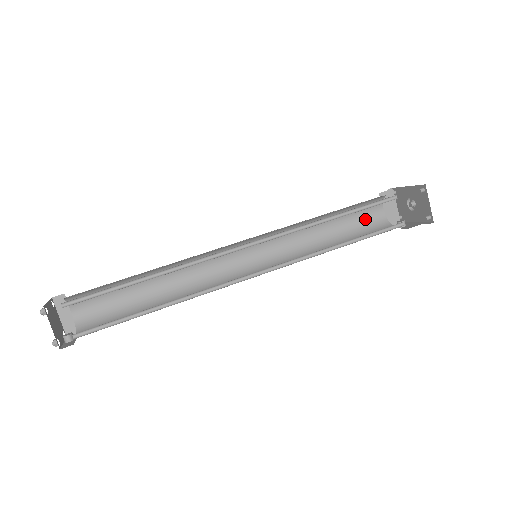
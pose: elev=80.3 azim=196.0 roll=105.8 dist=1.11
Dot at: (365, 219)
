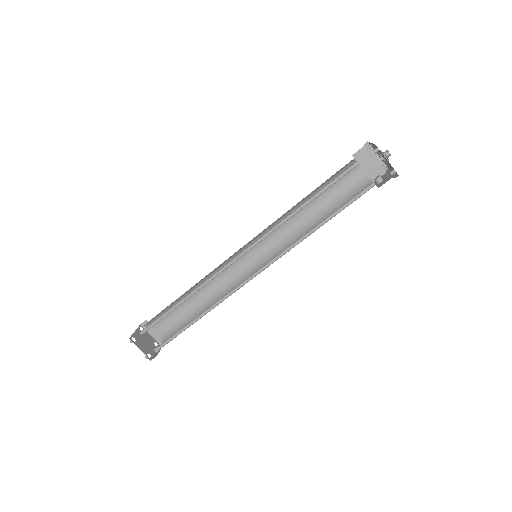
Dot at: (346, 185)
